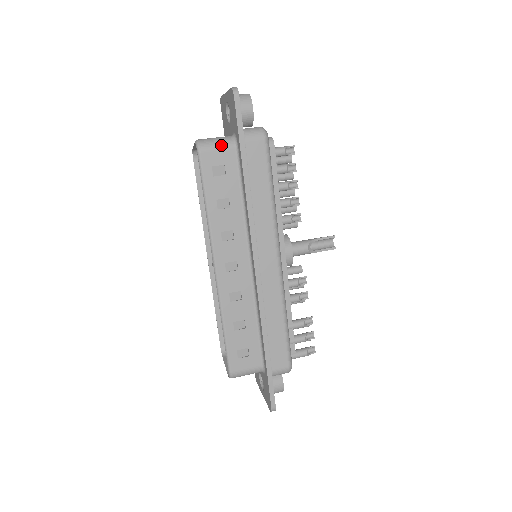
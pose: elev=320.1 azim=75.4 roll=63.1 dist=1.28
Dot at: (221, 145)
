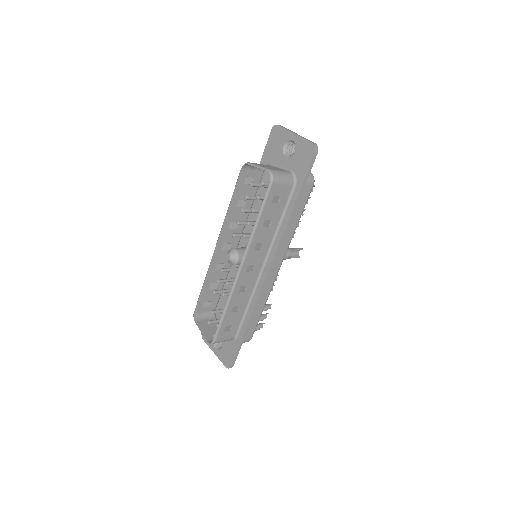
Dot at: (286, 181)
